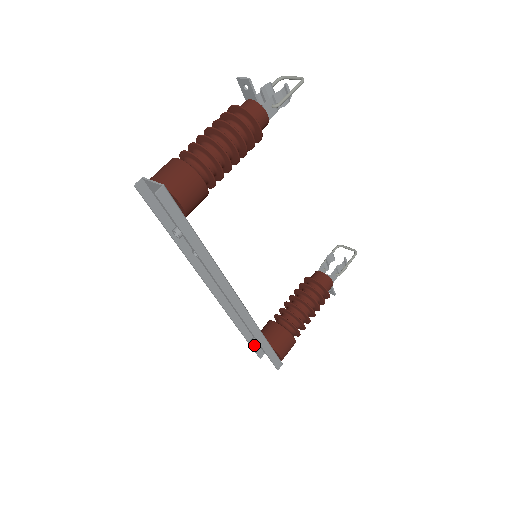
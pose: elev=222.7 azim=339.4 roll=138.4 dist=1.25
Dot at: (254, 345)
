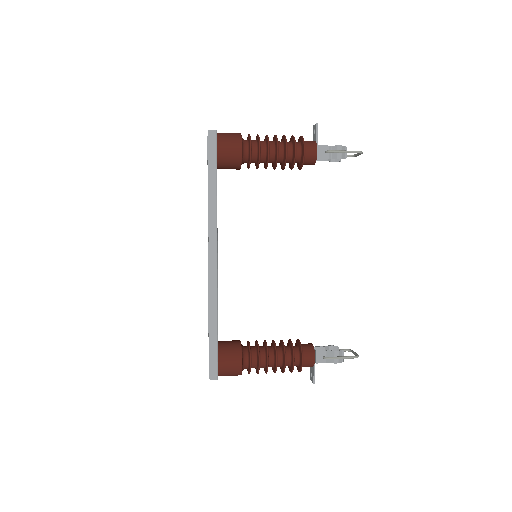
Dot at: occluded
